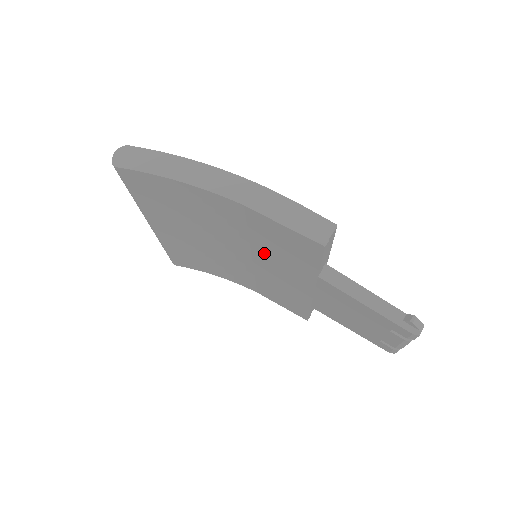
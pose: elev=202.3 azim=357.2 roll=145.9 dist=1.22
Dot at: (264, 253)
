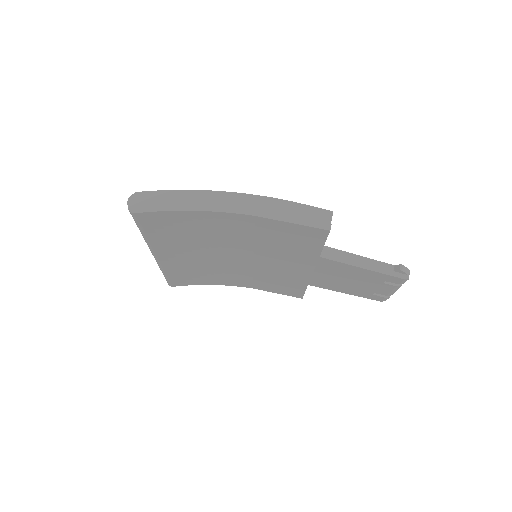
Dot at: (268, 251)
